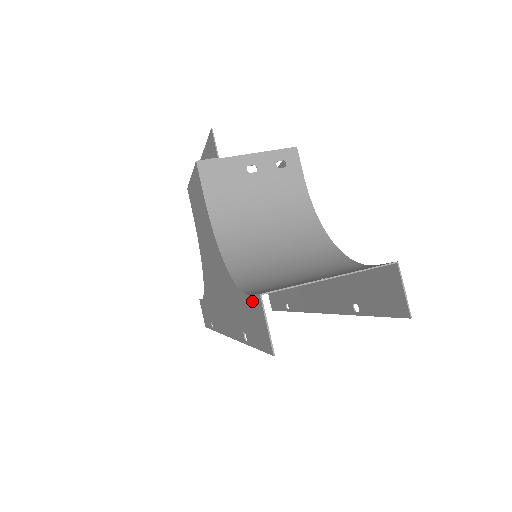
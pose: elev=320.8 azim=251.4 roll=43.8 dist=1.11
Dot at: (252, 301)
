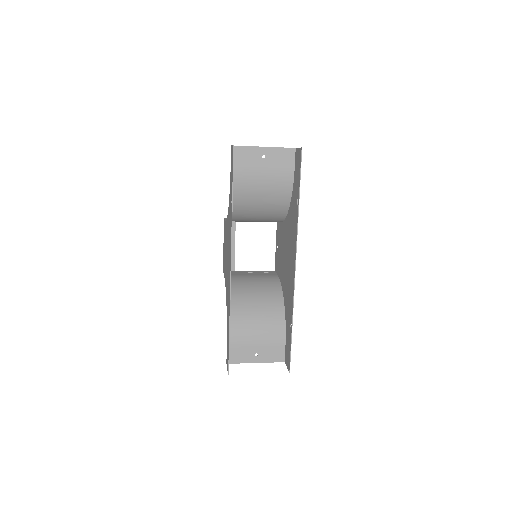
Dot at: occluded
